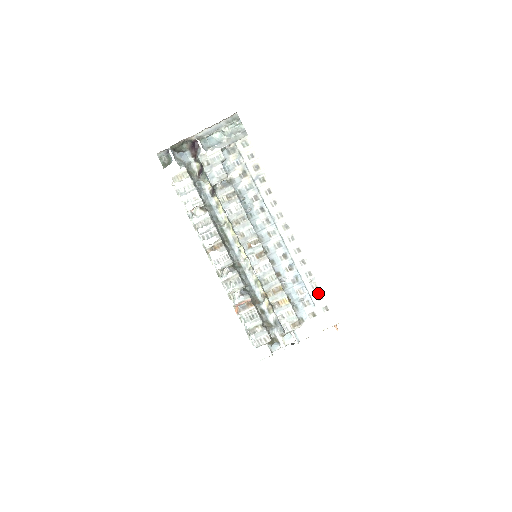
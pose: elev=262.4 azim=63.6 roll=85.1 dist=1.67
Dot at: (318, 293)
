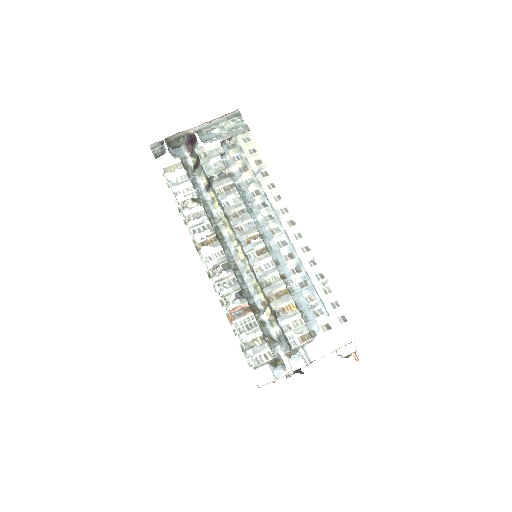
Dot at: (332, 299)
